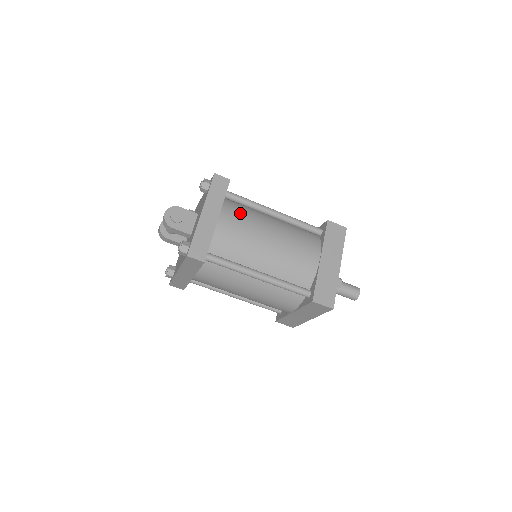
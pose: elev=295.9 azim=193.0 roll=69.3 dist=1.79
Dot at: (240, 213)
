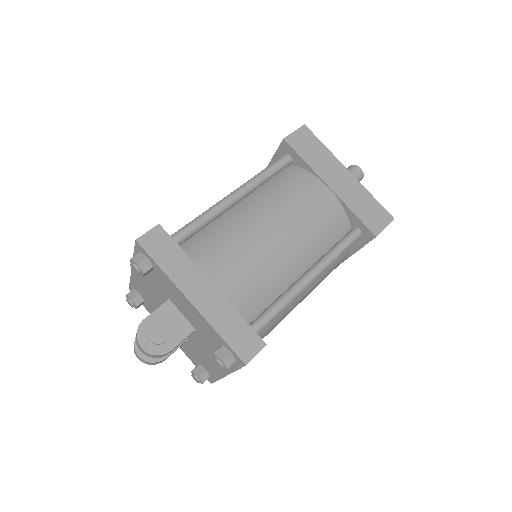
Dot at: (215, 245)
